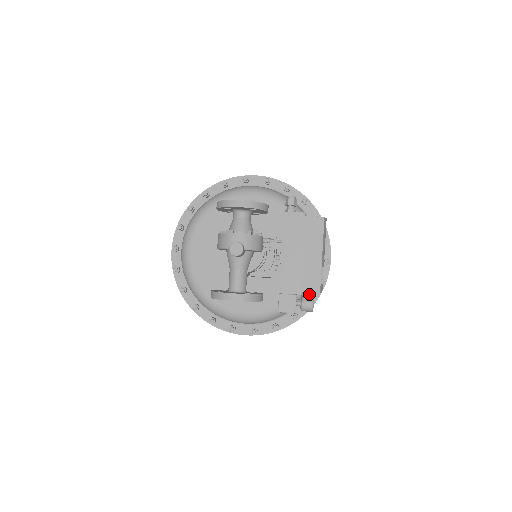
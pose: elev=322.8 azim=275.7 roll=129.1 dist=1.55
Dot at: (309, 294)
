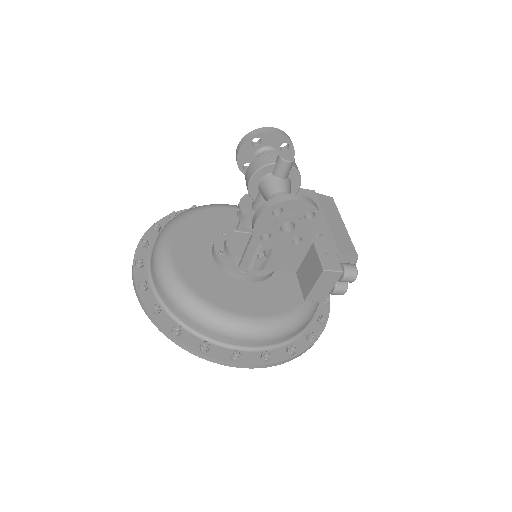
Dot at: (317, 314)
